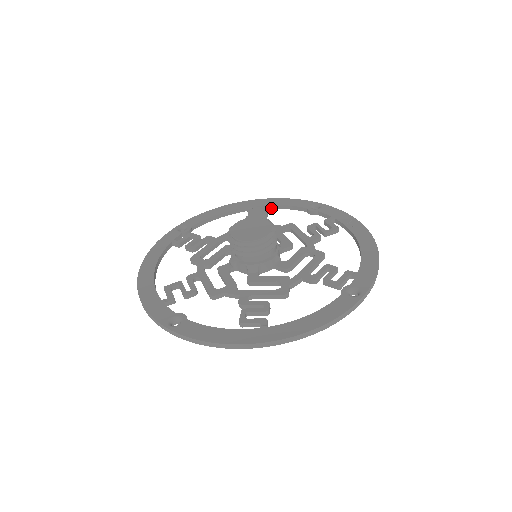
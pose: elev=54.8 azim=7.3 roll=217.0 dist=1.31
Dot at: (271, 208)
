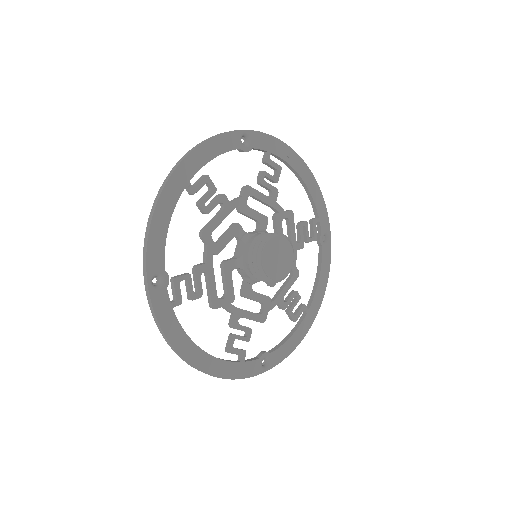
Dot at: (202, 165)
